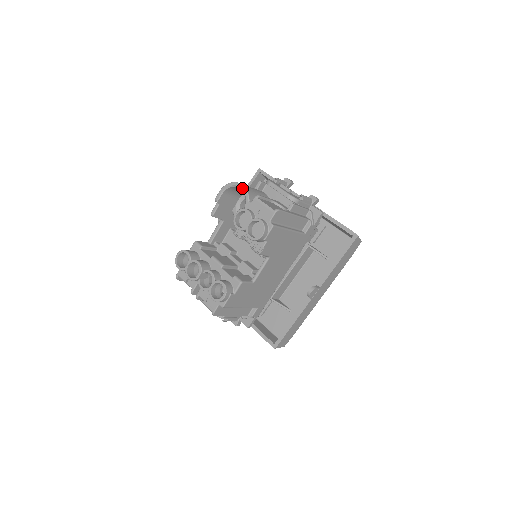
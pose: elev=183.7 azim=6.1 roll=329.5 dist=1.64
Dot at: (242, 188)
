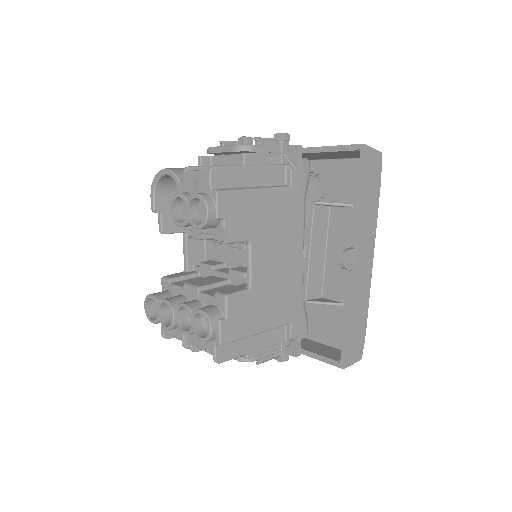
Dot at: (166, 173)
